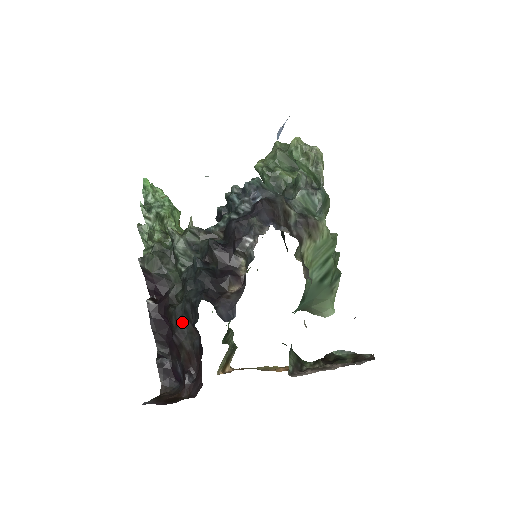
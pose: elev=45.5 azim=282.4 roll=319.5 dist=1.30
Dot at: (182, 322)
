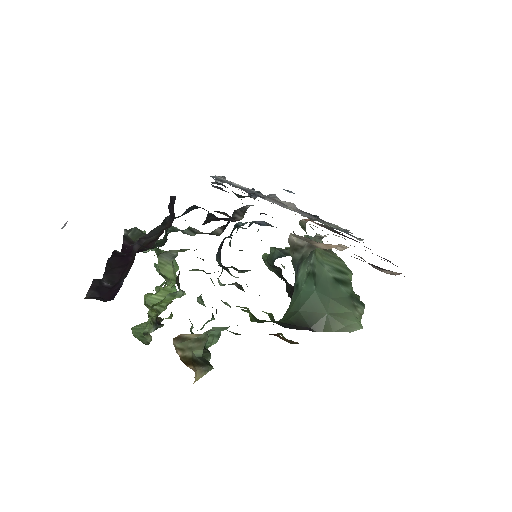
Dot at: (154, 229)
